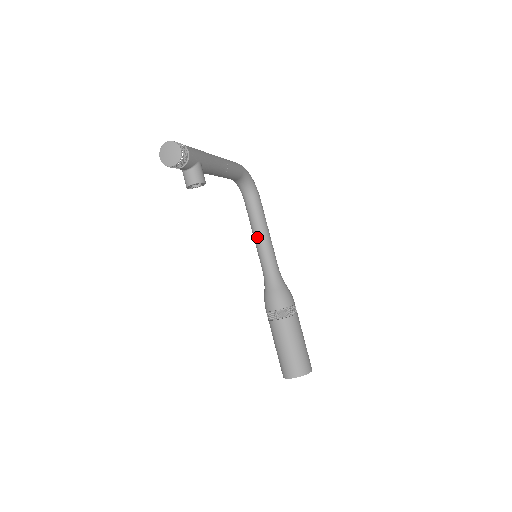
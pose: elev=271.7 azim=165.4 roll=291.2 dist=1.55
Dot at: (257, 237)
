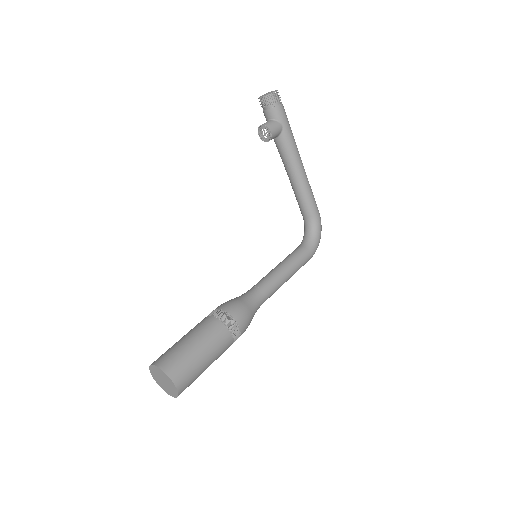
Dot at: (276, 266)
